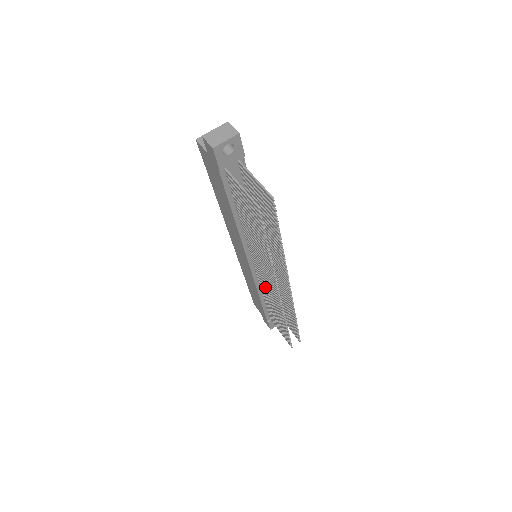
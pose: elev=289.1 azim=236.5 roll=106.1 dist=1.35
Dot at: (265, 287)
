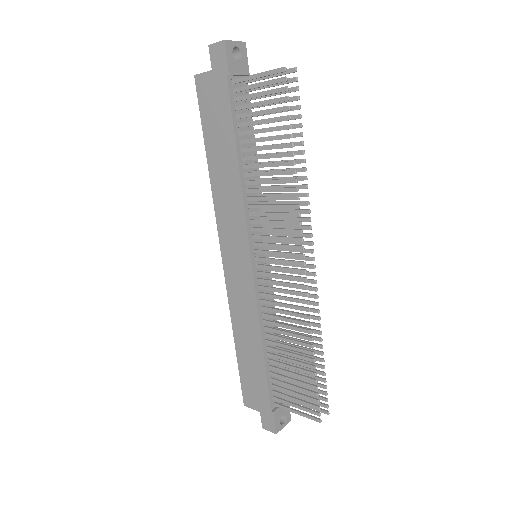
Dot at: (274, 295)
